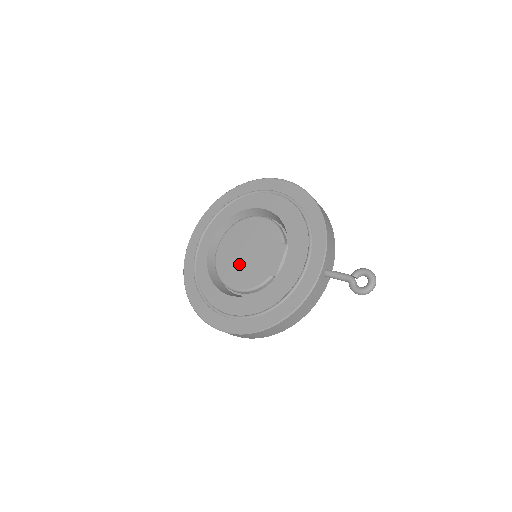
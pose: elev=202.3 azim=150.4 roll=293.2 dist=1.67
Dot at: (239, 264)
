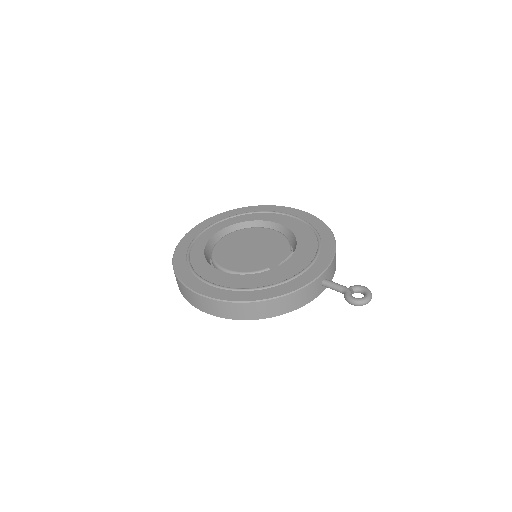
Dot at: (238, 254)
